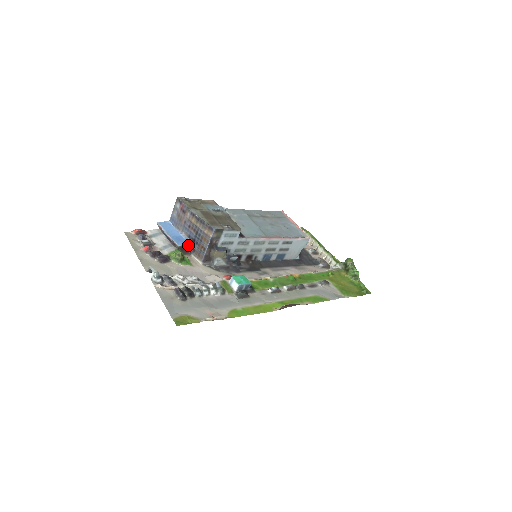
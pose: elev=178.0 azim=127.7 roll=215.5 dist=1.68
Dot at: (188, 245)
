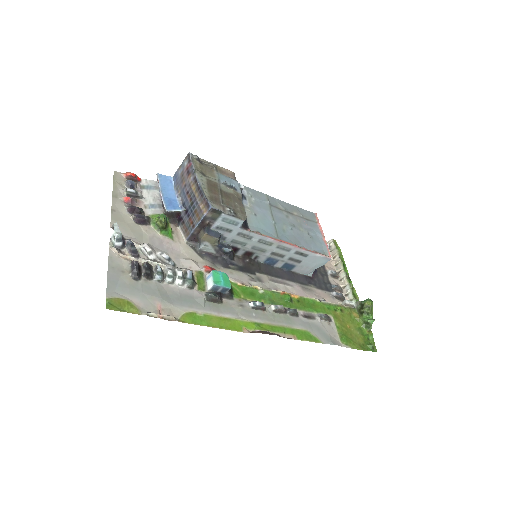
Dot at: (179, 213)
